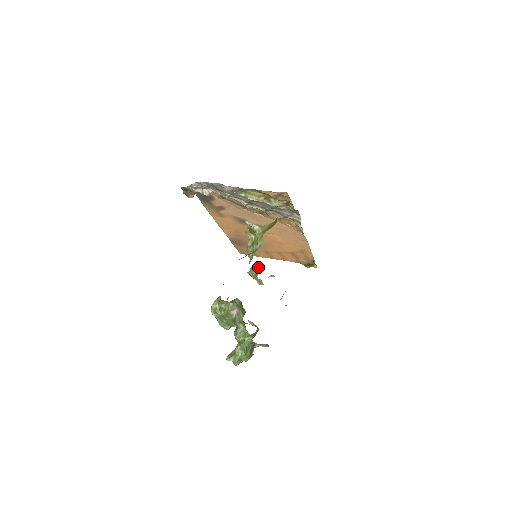
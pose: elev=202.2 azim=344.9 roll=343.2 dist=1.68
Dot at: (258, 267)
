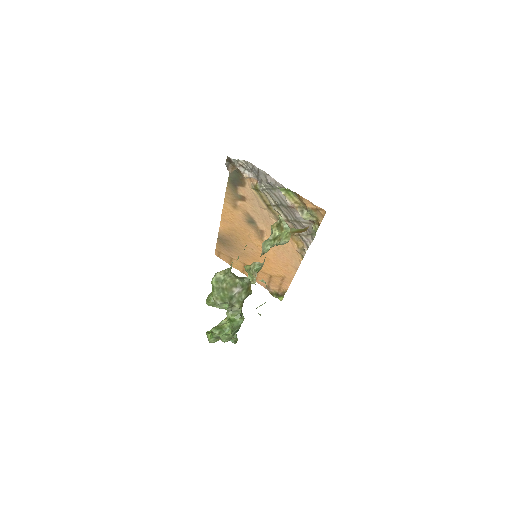
Dot at: (261, 264)
